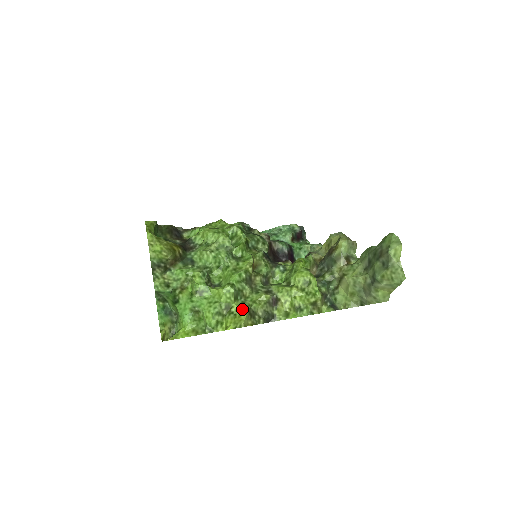
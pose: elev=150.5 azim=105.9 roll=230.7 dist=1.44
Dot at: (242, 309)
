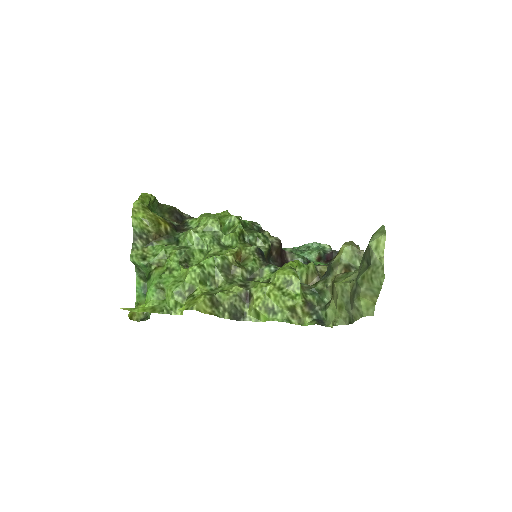
Dot at: (204, 293)
